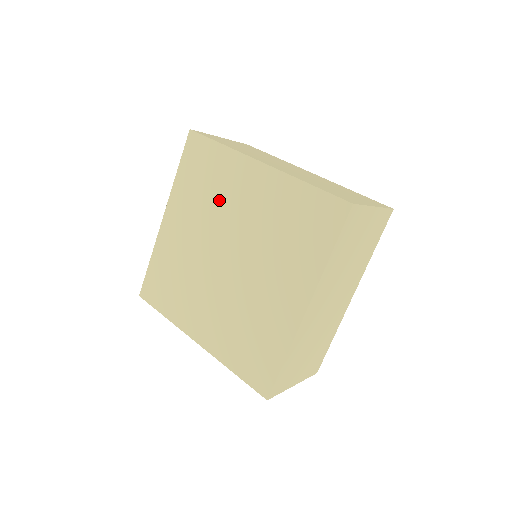
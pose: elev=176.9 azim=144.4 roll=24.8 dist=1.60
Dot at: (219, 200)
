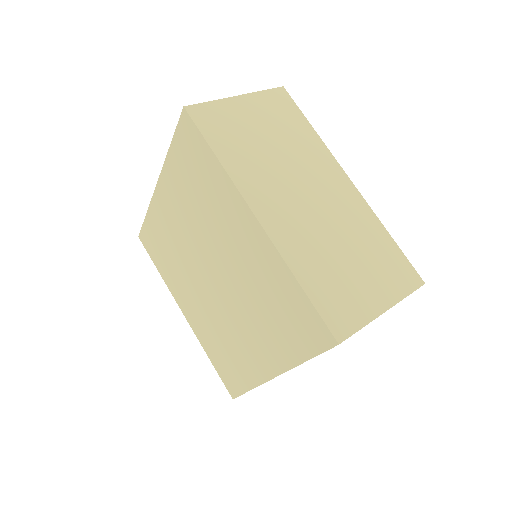
Dot at: (209, 217)
